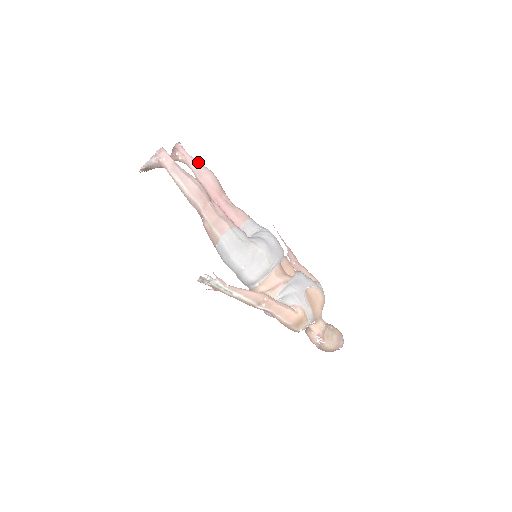
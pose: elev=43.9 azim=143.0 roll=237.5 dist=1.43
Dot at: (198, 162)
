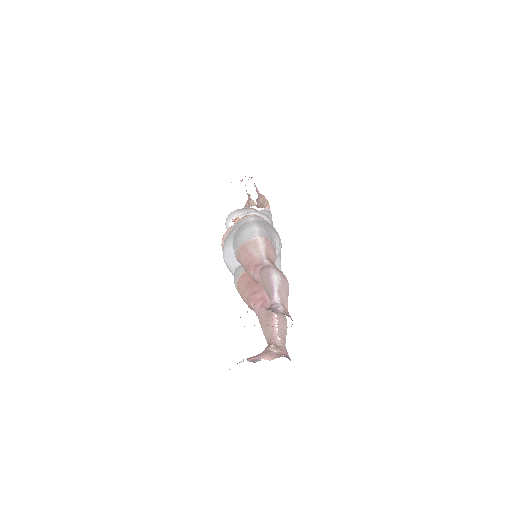
Dot at: occluded
